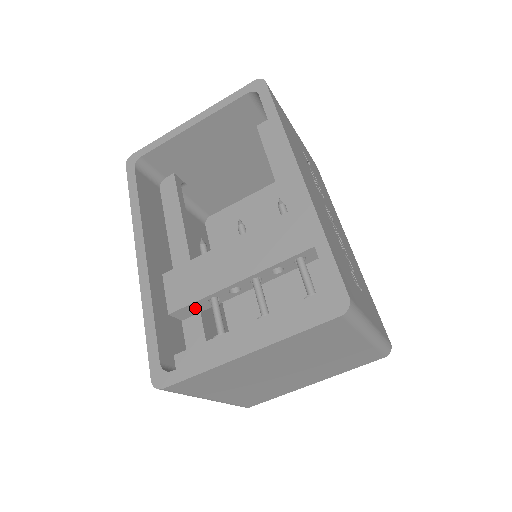
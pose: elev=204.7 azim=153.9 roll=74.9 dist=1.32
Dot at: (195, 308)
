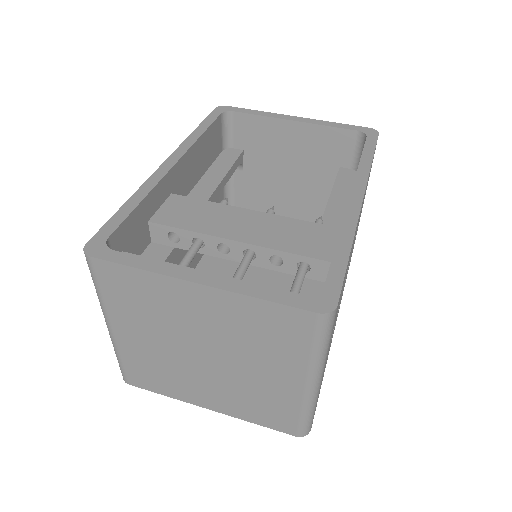
Dot at: (174, 239)
